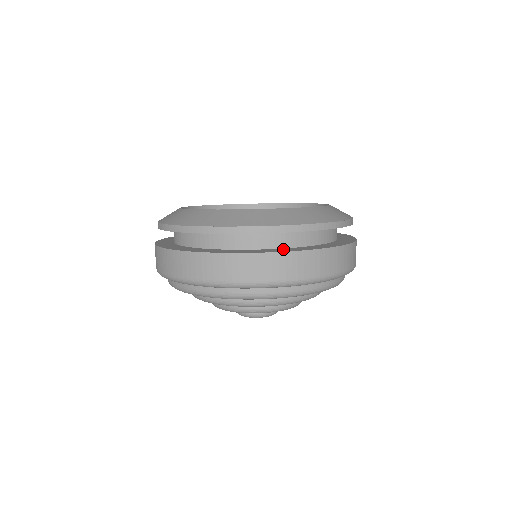
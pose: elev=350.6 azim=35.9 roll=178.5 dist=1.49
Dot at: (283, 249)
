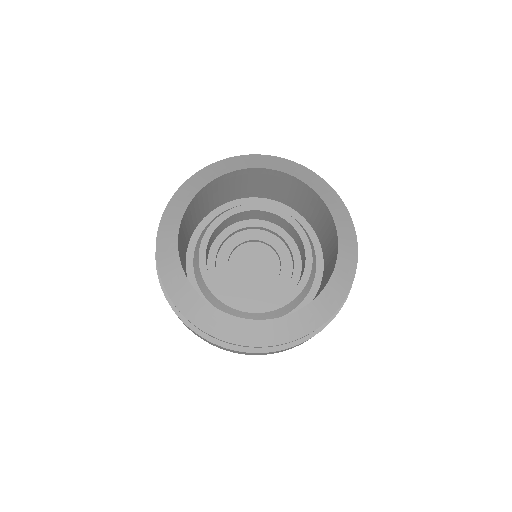
Dot at: occluded
